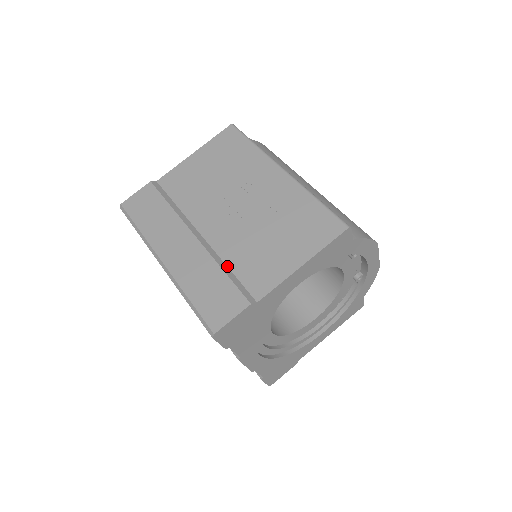
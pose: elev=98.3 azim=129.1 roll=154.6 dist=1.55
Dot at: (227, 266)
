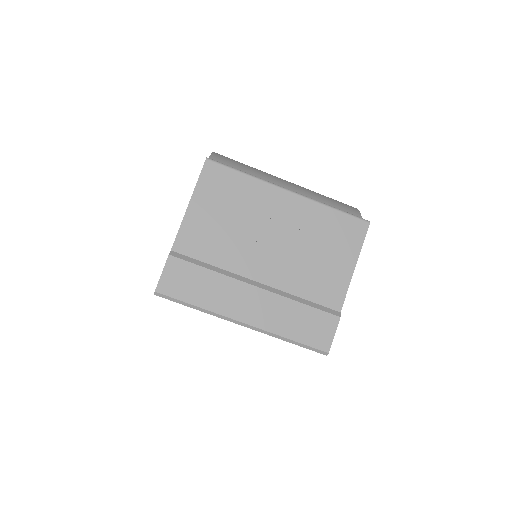
Dot at: (299, 297)
